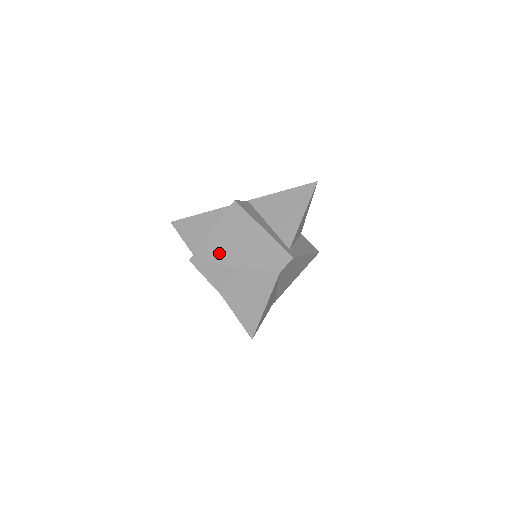
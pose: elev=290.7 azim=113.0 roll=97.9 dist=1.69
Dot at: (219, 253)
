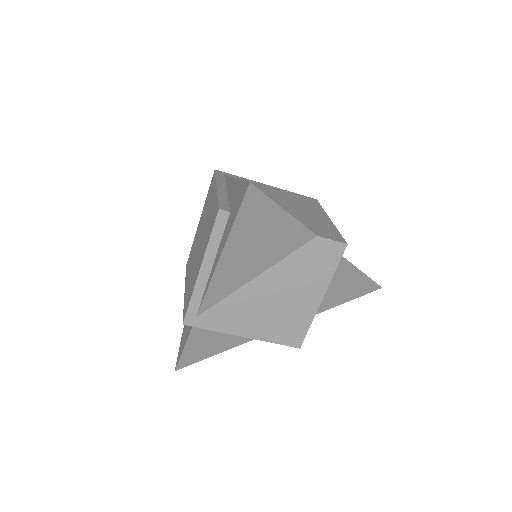
Dot at: occluded
